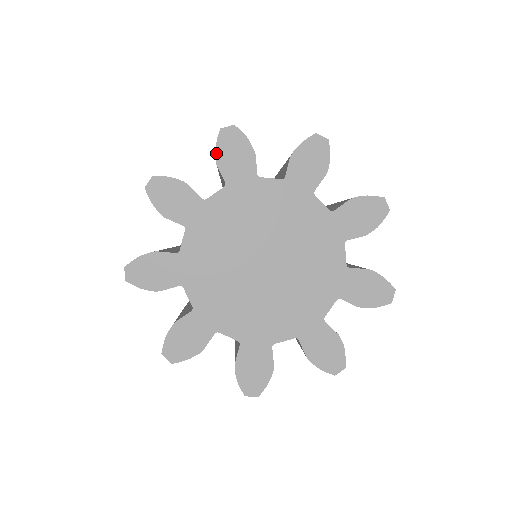
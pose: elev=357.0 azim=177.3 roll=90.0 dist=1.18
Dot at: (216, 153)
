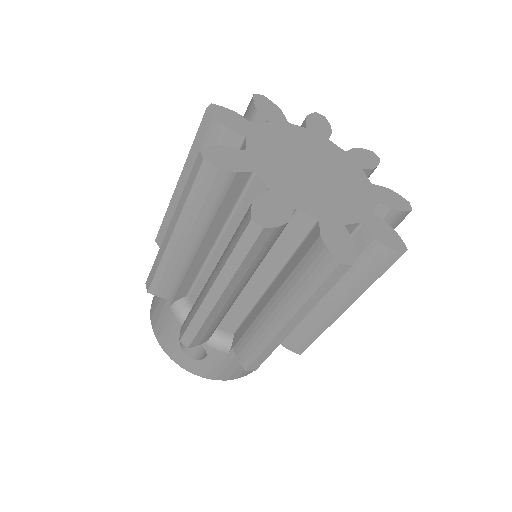
Dot at: (308, 116)
